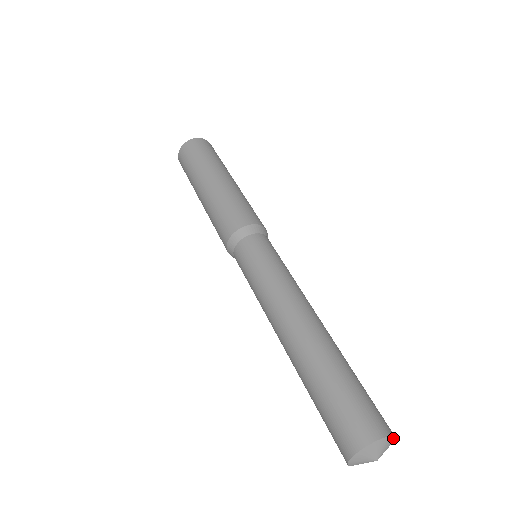
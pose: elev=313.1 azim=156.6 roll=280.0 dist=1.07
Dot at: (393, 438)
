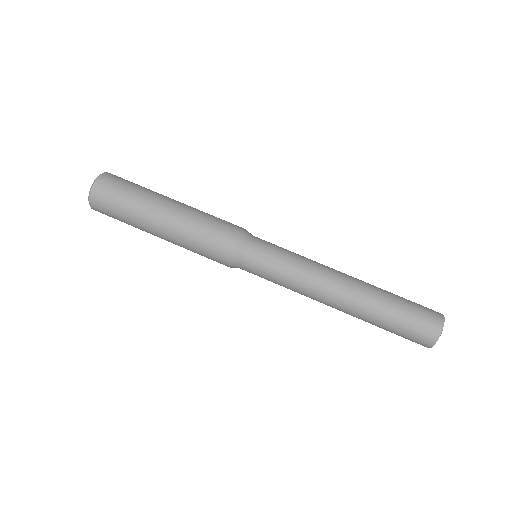
Dot at: occluded
